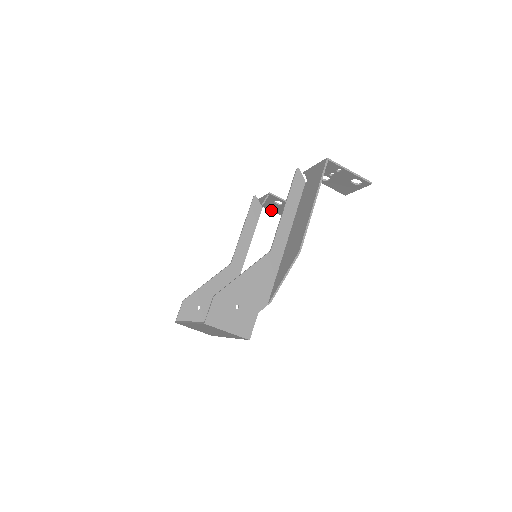
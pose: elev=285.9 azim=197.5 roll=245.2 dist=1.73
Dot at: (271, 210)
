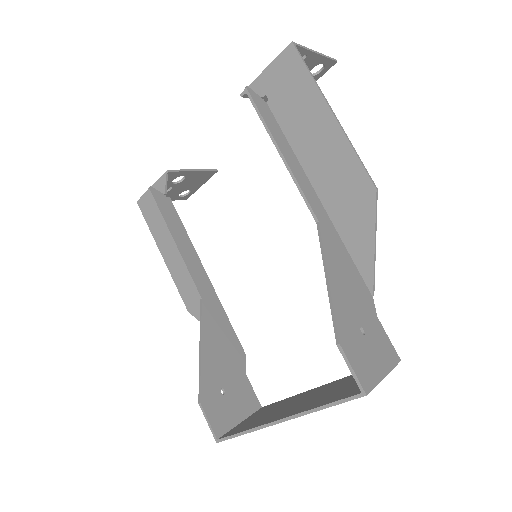
Dot at: occluded
